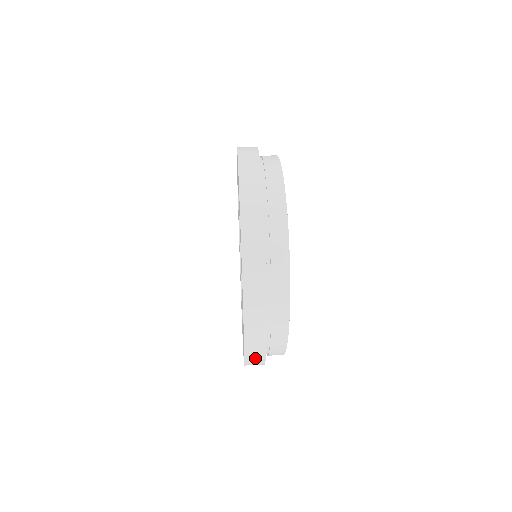
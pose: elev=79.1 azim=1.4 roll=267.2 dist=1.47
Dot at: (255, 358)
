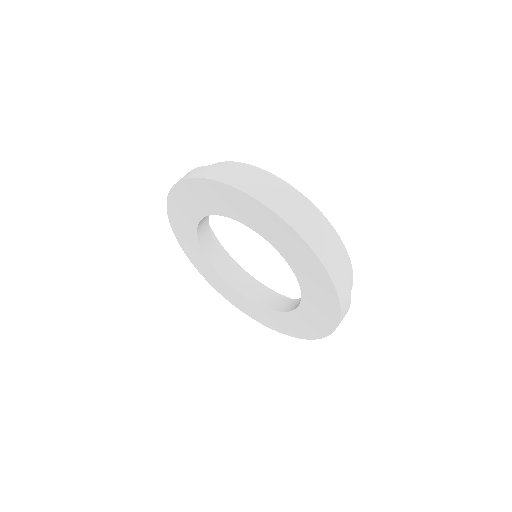
Dot at: occluded
